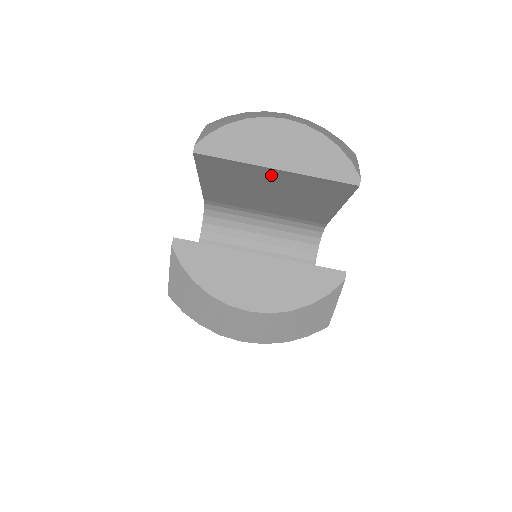
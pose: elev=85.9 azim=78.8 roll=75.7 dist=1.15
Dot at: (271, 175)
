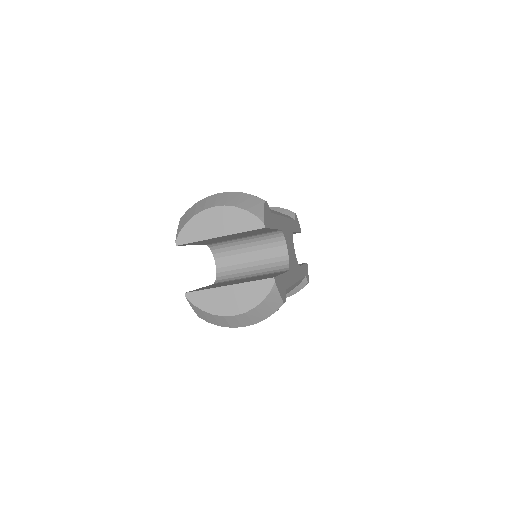
Dot at: (220, 237)
